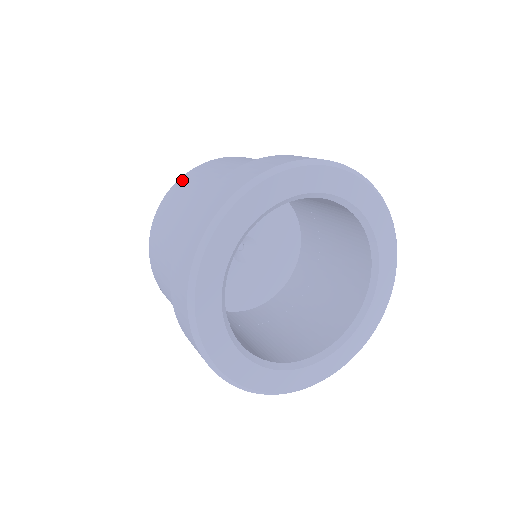
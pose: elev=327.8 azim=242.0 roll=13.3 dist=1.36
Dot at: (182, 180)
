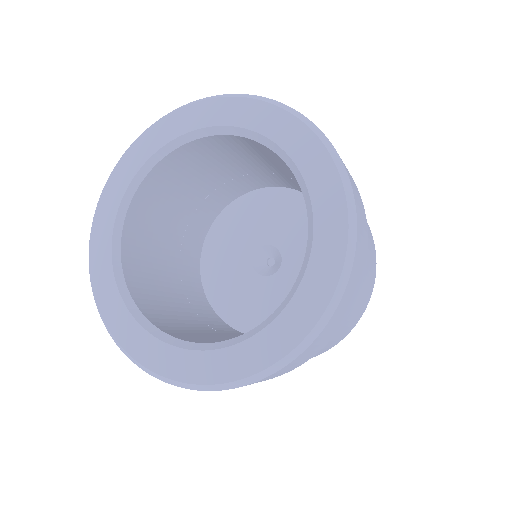
Dot at: occluded
